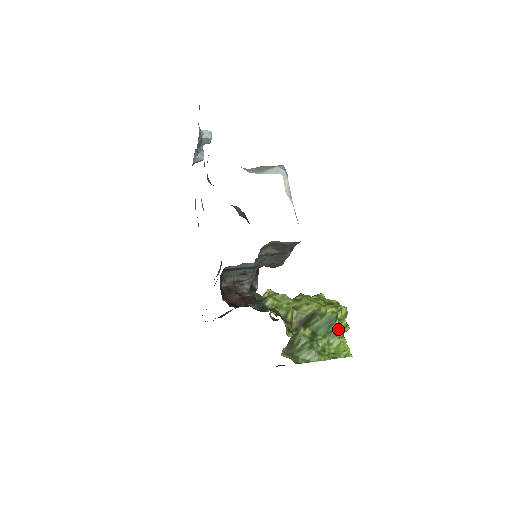
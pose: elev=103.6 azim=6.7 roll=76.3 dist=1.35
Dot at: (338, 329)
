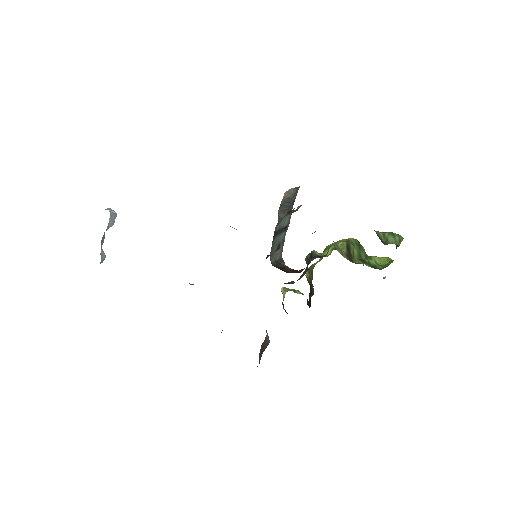
Dot at: occluded
